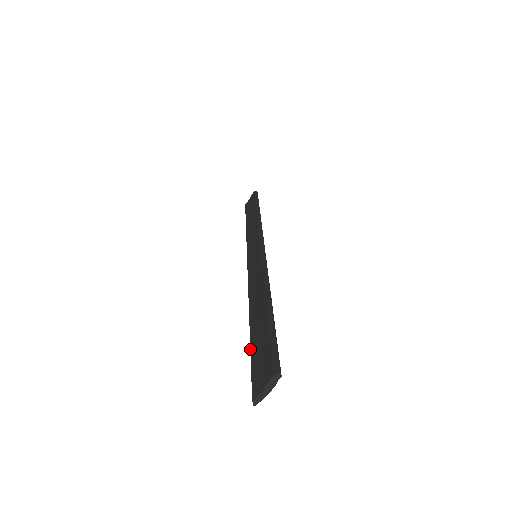
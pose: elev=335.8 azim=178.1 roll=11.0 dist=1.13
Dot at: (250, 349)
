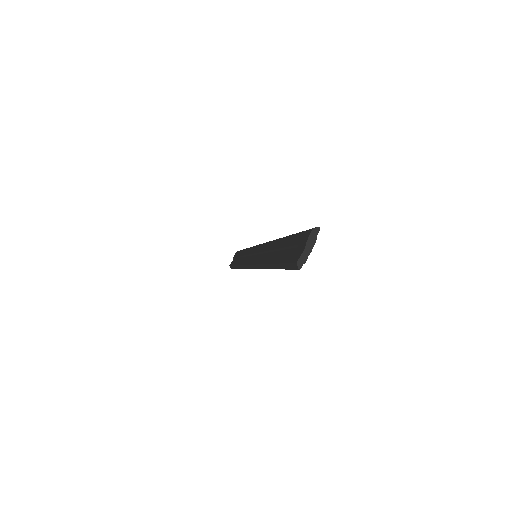
Dot at: (278, 263)
